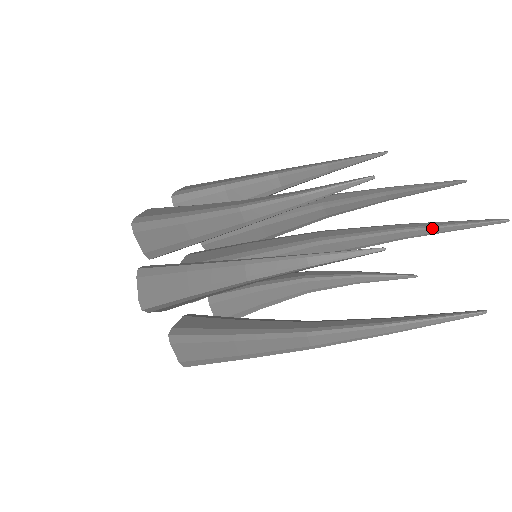
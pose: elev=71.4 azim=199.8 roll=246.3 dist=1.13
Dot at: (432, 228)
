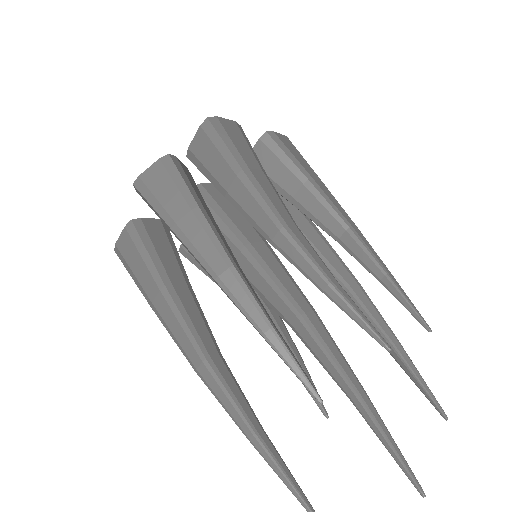
Dot at: (375, 424)
